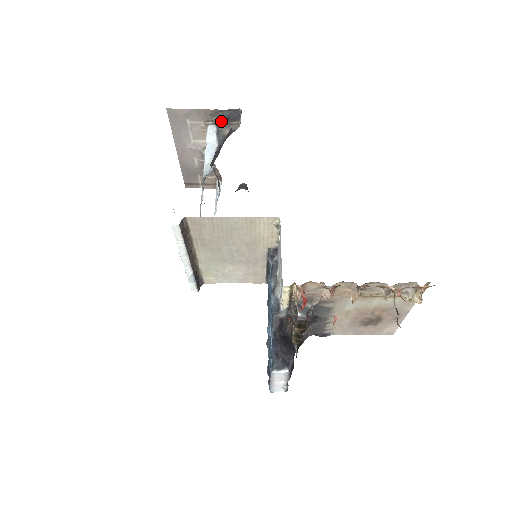
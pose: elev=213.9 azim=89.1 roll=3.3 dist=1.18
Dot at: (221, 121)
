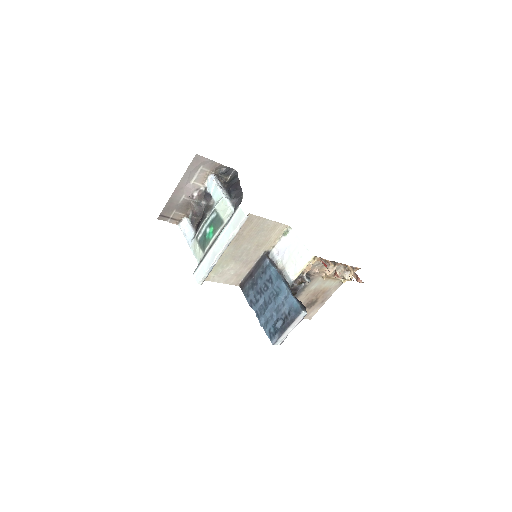
Dot at: (219, 174)
